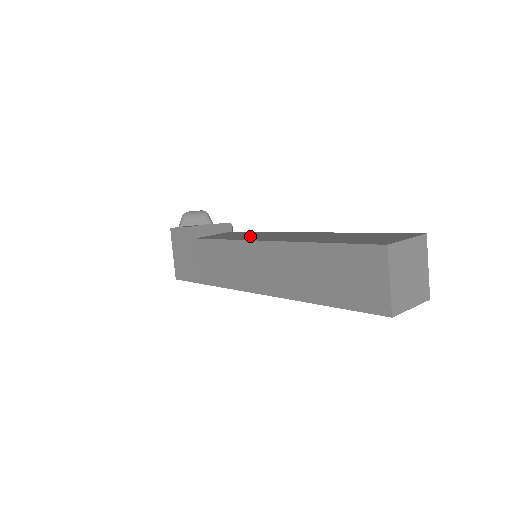
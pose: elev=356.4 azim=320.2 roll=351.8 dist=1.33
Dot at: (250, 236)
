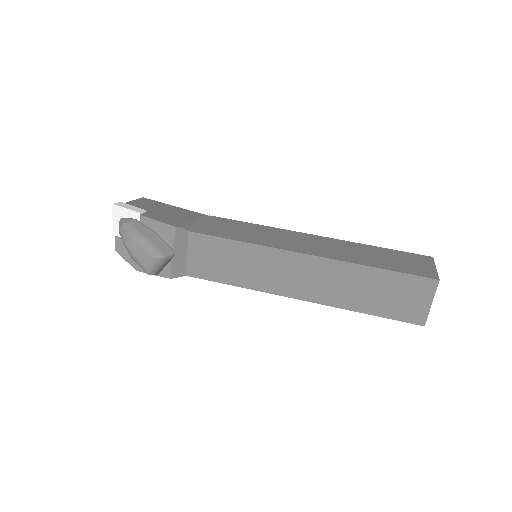
Dot at: (254, 273)
